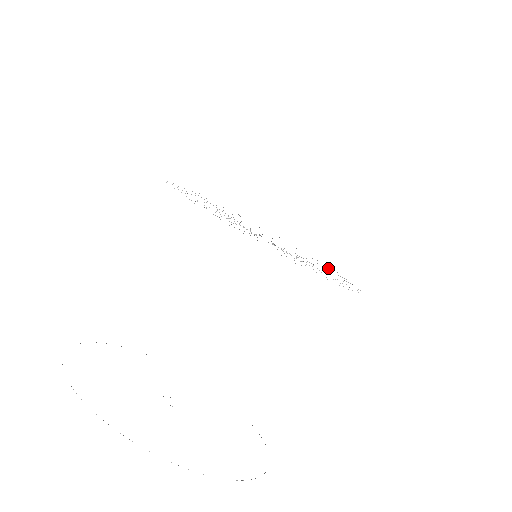
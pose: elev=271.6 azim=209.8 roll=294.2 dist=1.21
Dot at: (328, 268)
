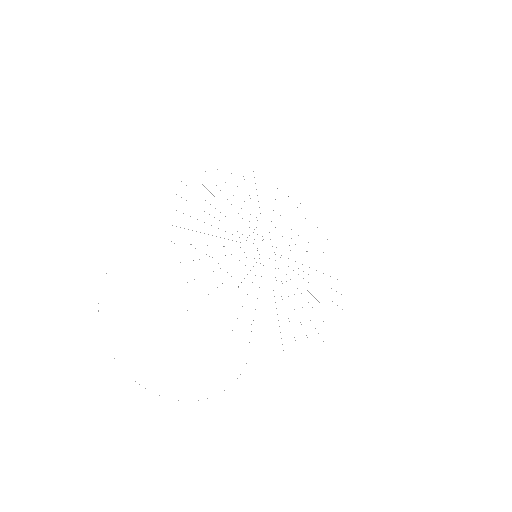
Dot at: occluded
